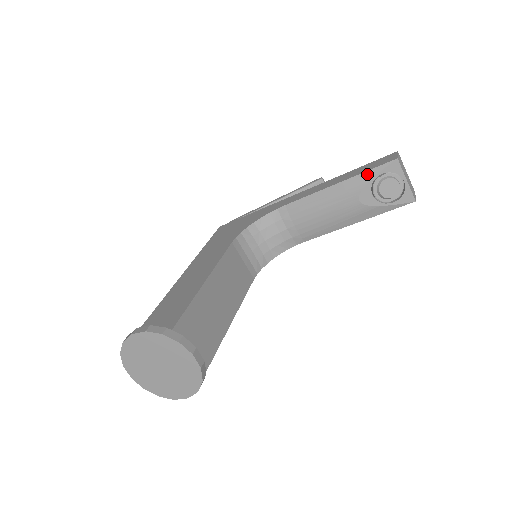
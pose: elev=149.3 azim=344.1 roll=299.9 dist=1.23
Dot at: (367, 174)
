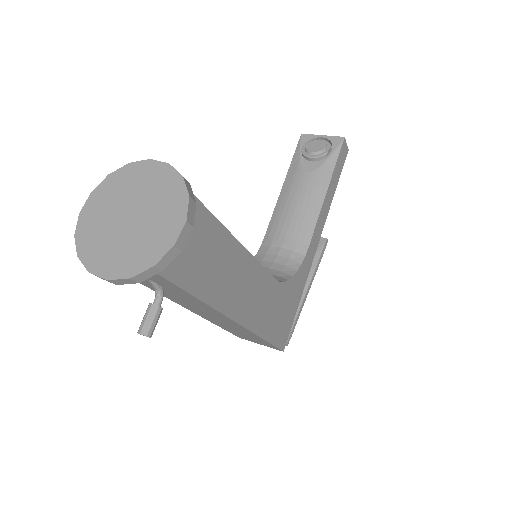
Dot at: (294, 158)
